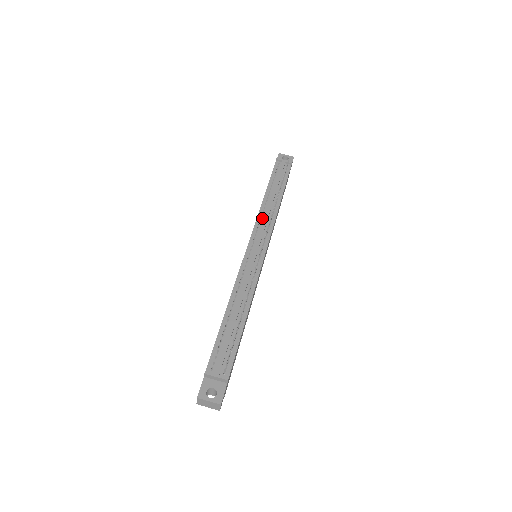
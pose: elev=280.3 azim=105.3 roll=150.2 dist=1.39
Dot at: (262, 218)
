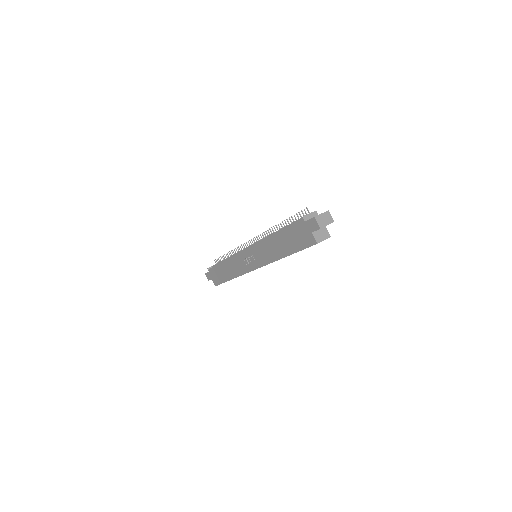
Dot at: occluded
